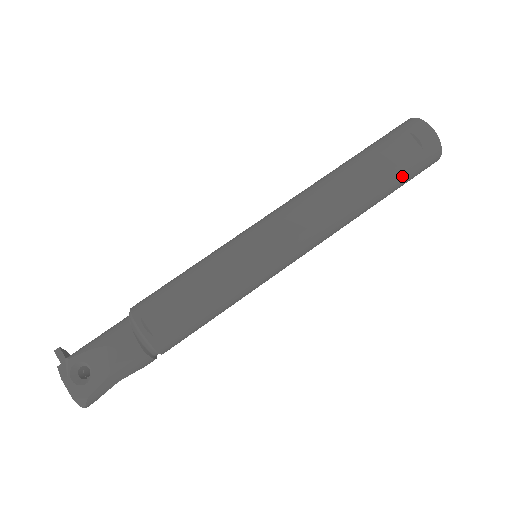
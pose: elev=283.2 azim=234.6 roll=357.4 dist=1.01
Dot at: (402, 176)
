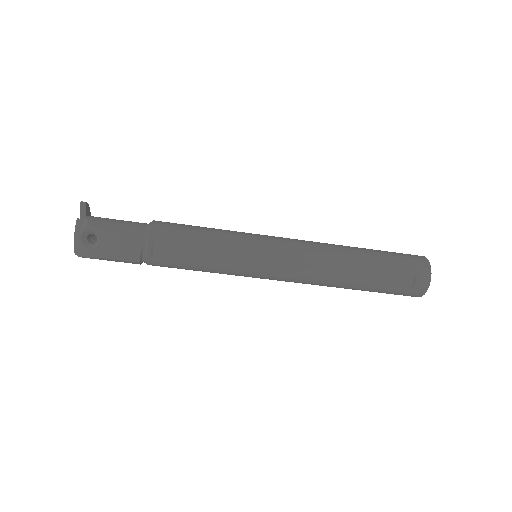
Dot at: (383, 292)
